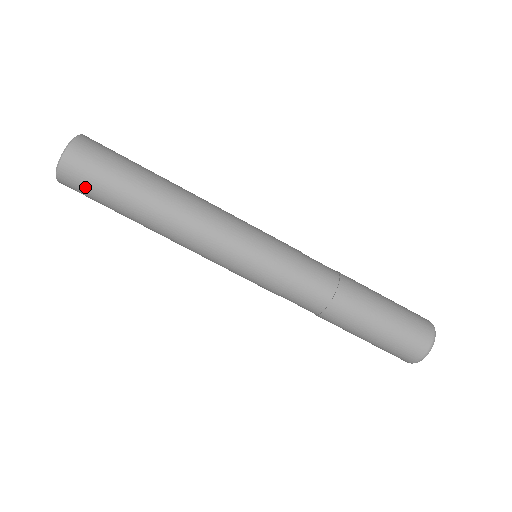
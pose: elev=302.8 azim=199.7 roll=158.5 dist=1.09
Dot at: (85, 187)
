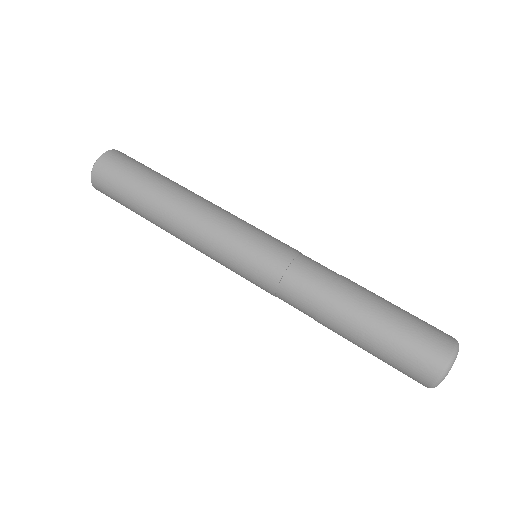
Dot at: (115, 174)
